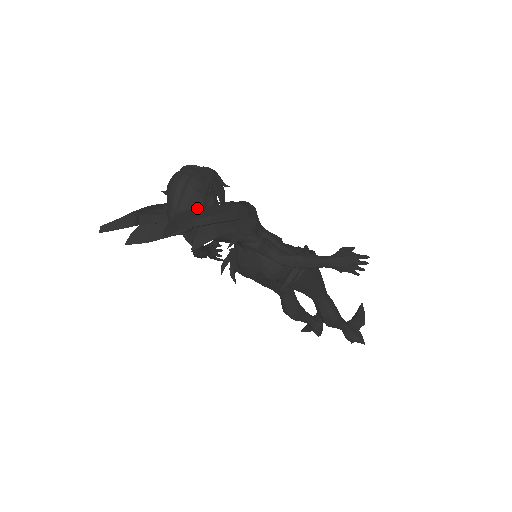
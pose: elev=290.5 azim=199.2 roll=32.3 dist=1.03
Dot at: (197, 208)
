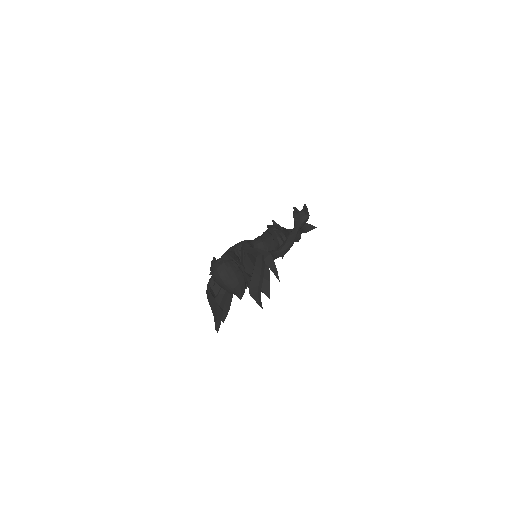
Dot at: (242, 277)
